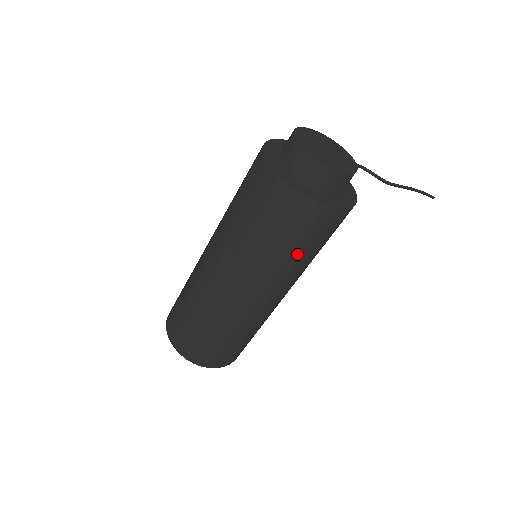
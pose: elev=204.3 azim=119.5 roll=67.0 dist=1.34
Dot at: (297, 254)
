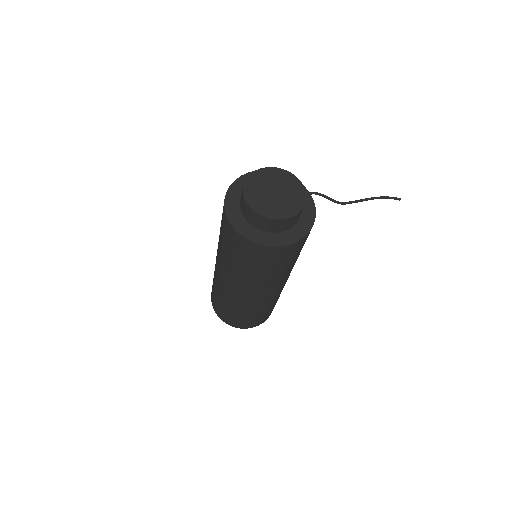
Dot at: (271, 271)
